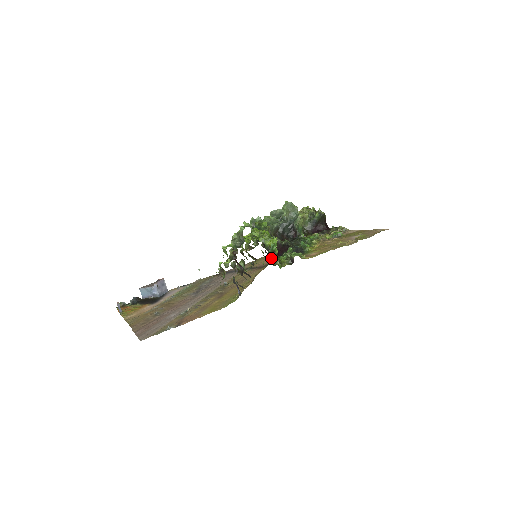
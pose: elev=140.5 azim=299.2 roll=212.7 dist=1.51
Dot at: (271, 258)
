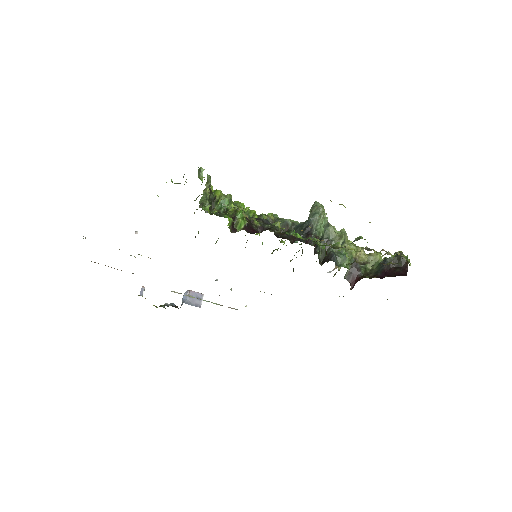
Dot at: (213, 210)
